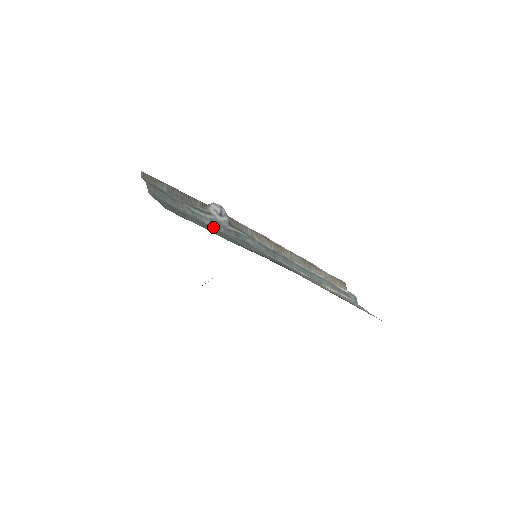
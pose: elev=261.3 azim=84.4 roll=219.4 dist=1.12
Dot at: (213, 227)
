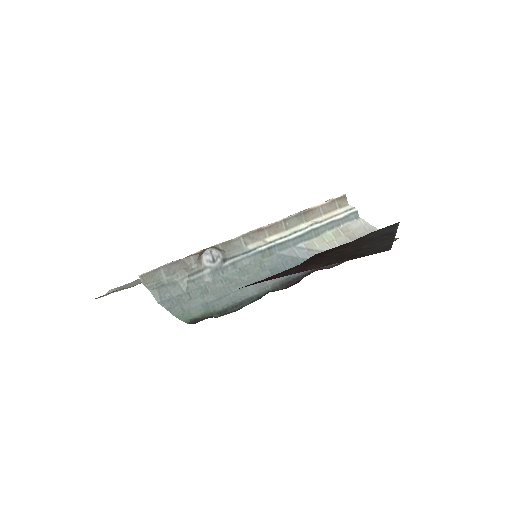
Dot at: (213, 280)
